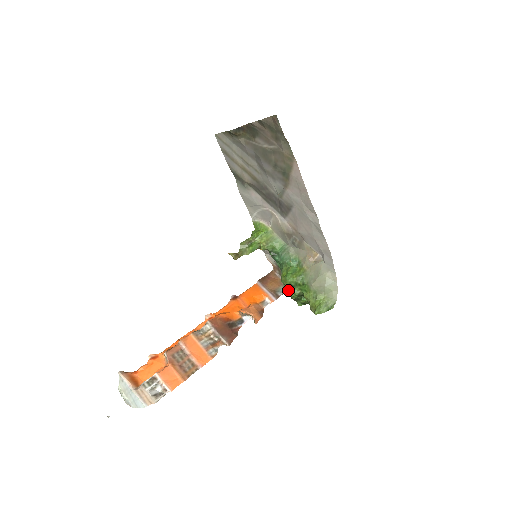
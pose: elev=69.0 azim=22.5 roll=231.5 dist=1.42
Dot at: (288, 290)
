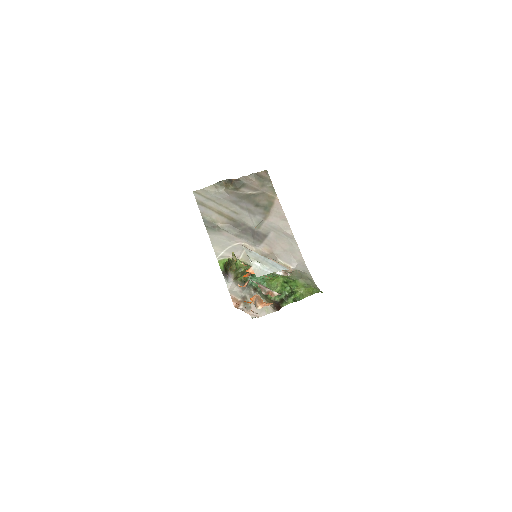
Dot at: (283, 286)
